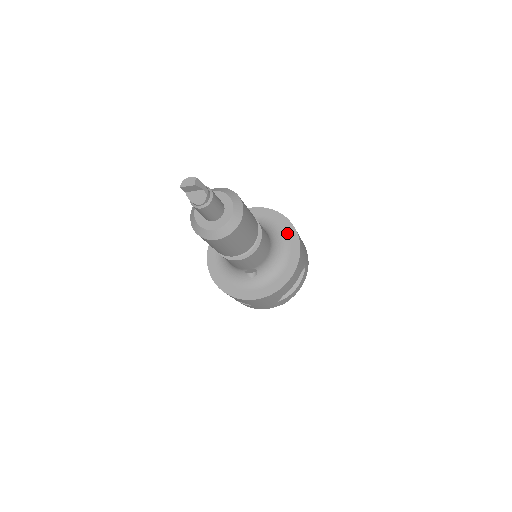
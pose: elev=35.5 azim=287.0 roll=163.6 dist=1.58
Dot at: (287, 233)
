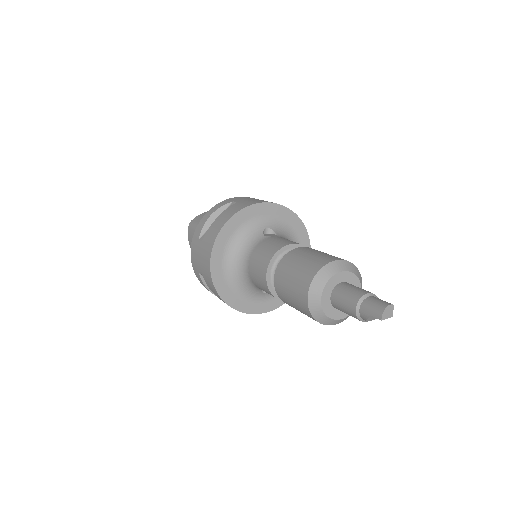
Dot at: (301, 241)
